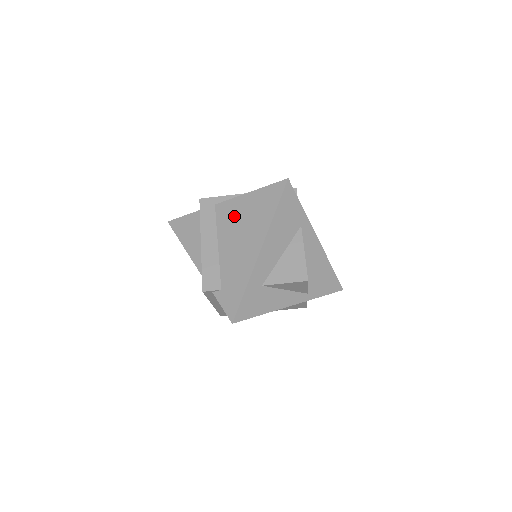
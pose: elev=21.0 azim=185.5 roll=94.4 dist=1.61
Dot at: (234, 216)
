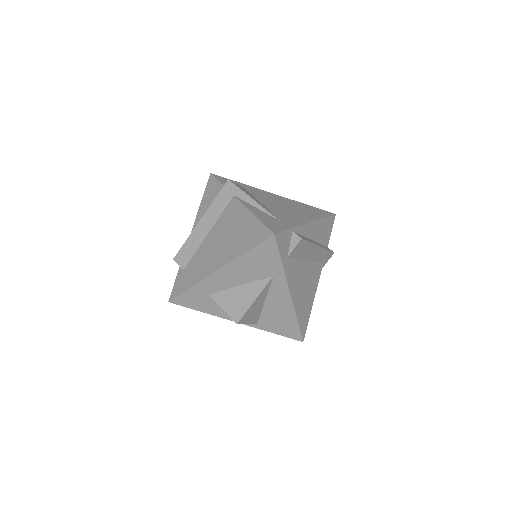
Dot at: (231, 221)
